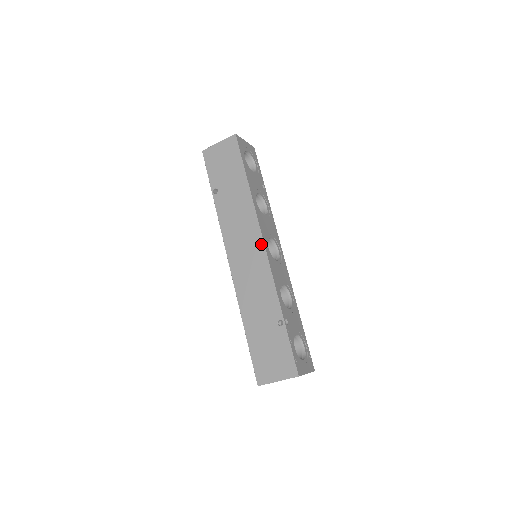
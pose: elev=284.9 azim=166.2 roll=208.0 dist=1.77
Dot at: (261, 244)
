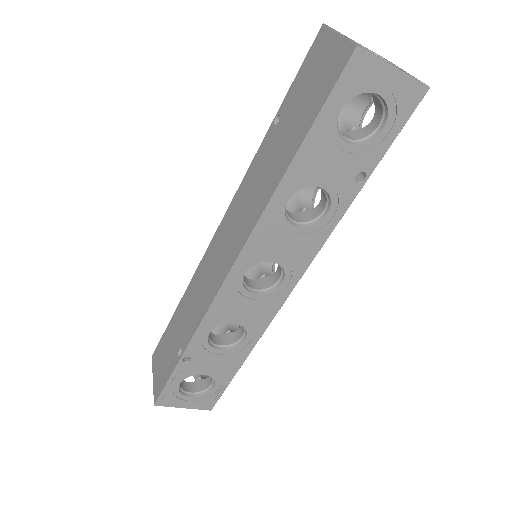
Dot at: (231, 262)
